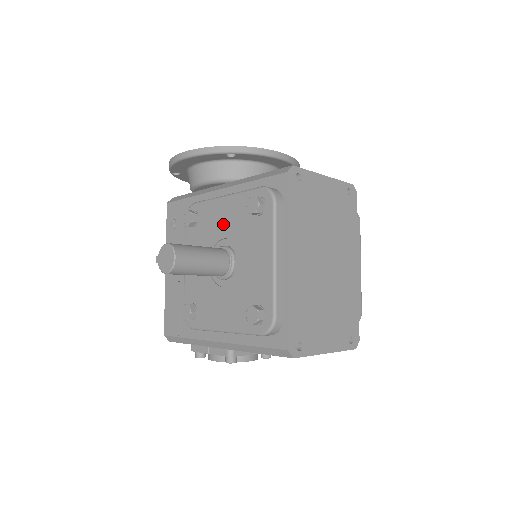
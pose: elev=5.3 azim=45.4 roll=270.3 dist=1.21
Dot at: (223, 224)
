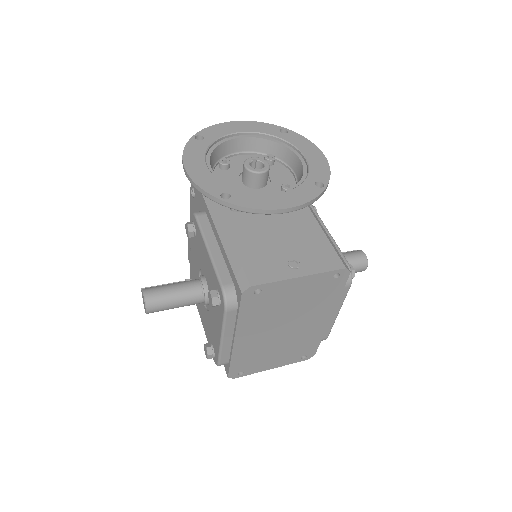
Dot at: (205, 267)
